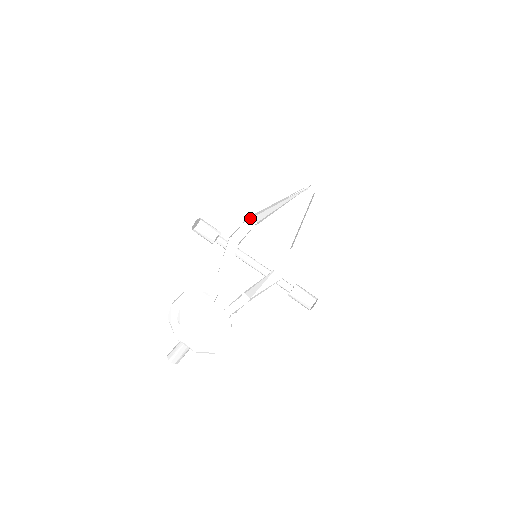
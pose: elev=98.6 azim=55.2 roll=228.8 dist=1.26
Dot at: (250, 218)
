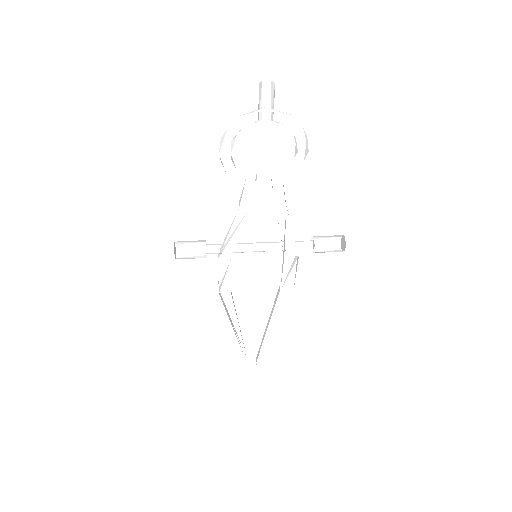
Dot at: occluded
